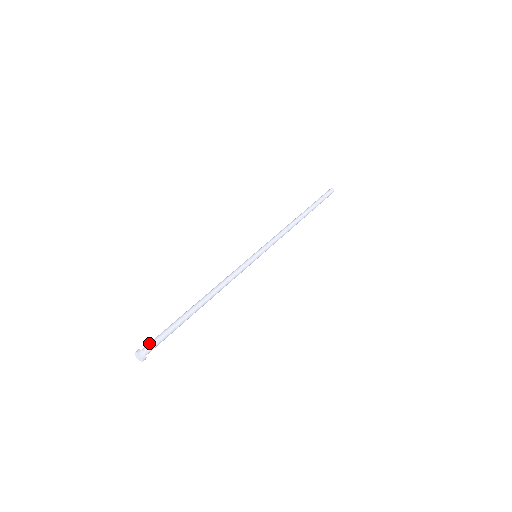
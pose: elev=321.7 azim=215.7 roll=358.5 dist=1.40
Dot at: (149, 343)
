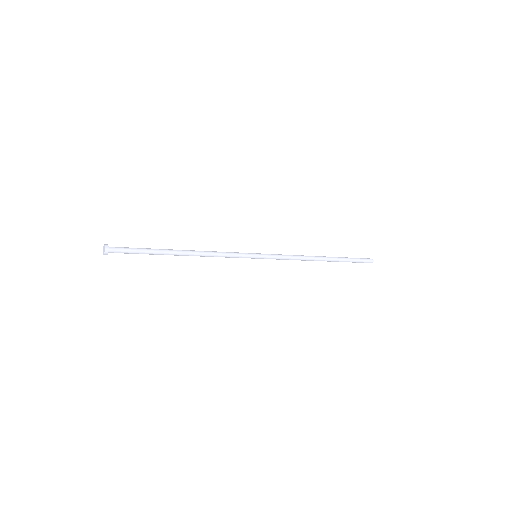
Dot at: (118, 249)
